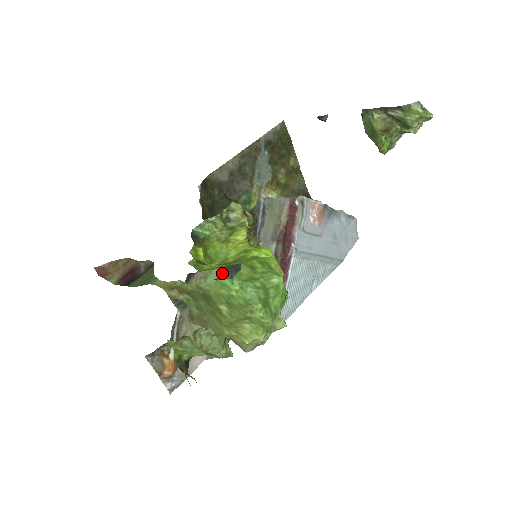
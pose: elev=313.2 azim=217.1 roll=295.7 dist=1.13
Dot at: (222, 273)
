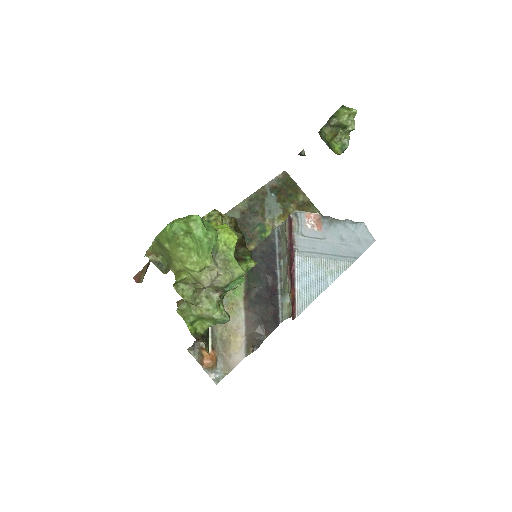
Dot at: (248, 286)
